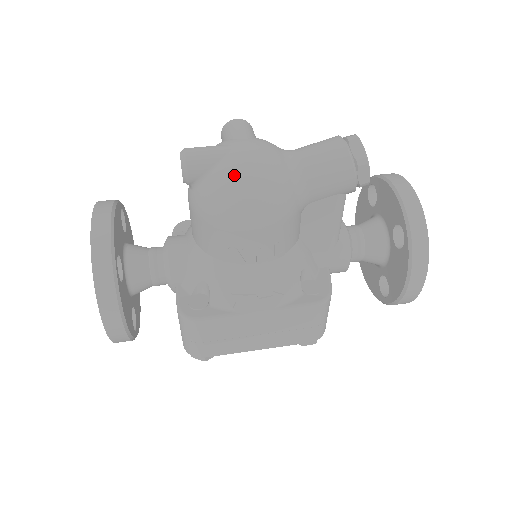
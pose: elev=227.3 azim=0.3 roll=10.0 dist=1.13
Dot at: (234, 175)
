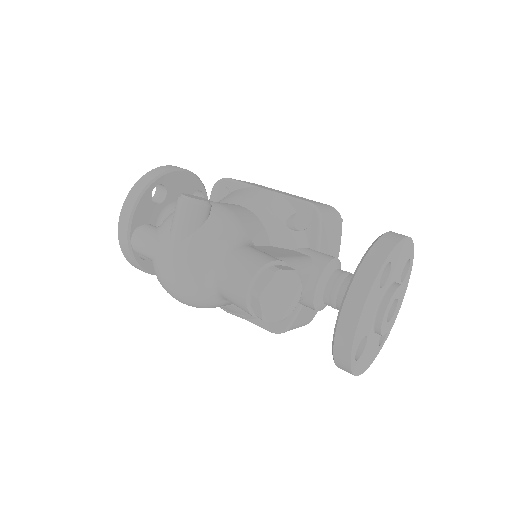
Dot at: (160, 280)
